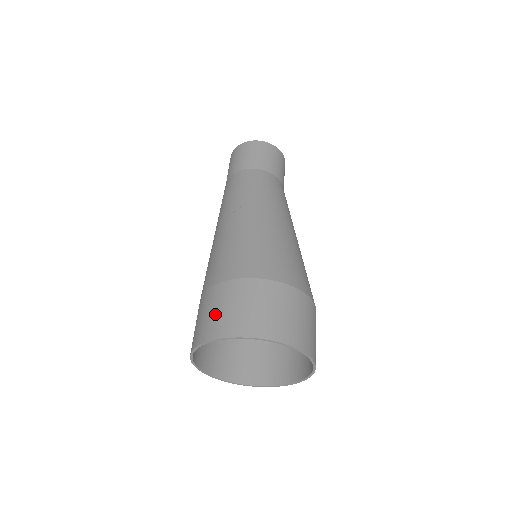
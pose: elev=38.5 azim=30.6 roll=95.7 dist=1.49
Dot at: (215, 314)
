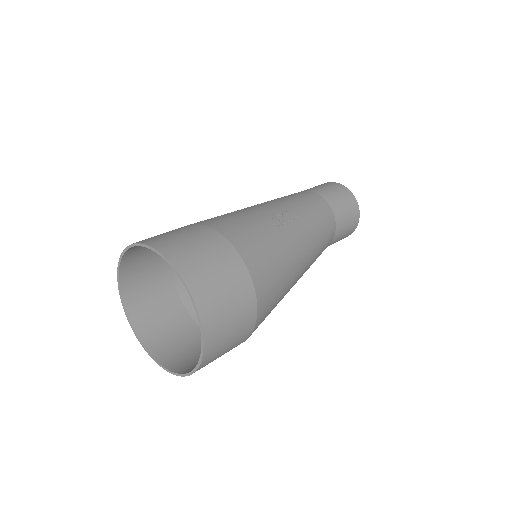
Dot at: (193, 249)
